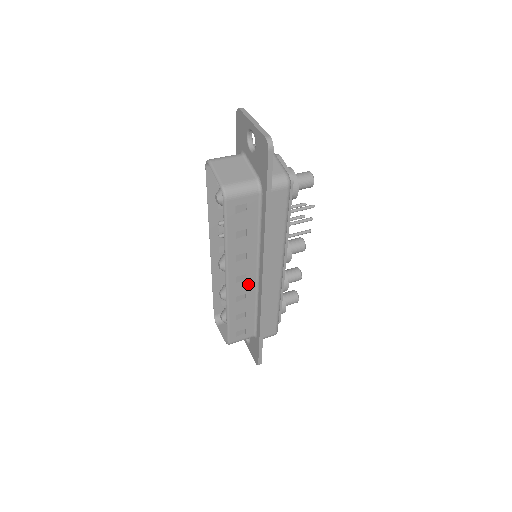
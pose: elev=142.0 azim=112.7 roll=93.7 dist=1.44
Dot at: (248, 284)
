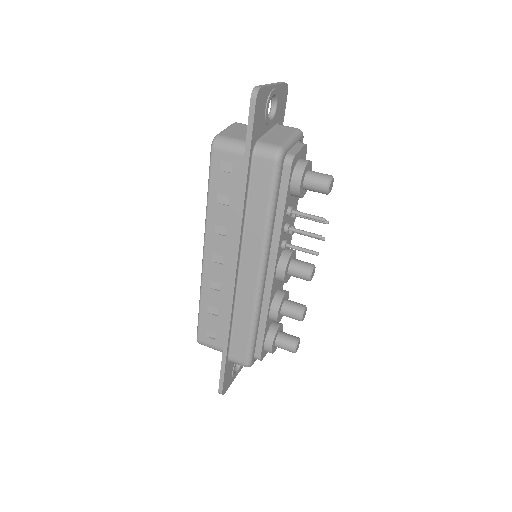
Dot at: (224, 272)
